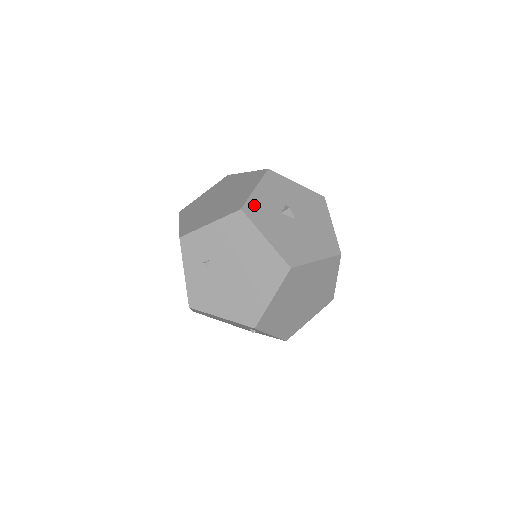
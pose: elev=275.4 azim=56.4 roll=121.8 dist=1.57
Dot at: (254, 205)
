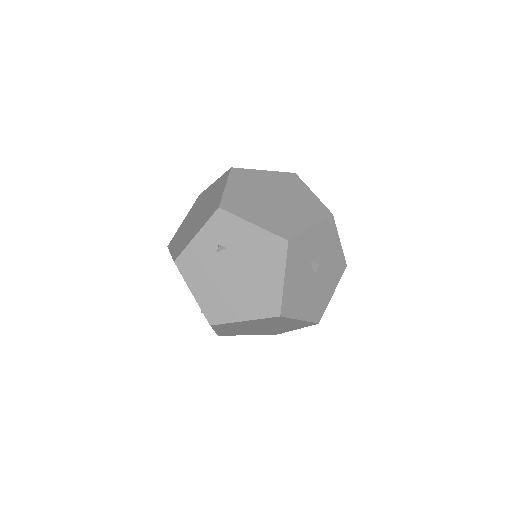
Dot at: (299, 243)
